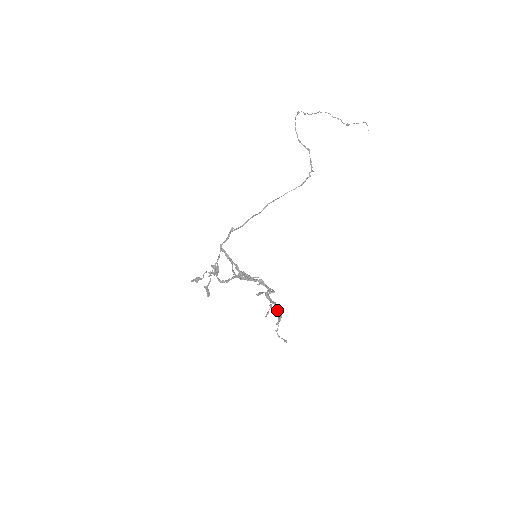
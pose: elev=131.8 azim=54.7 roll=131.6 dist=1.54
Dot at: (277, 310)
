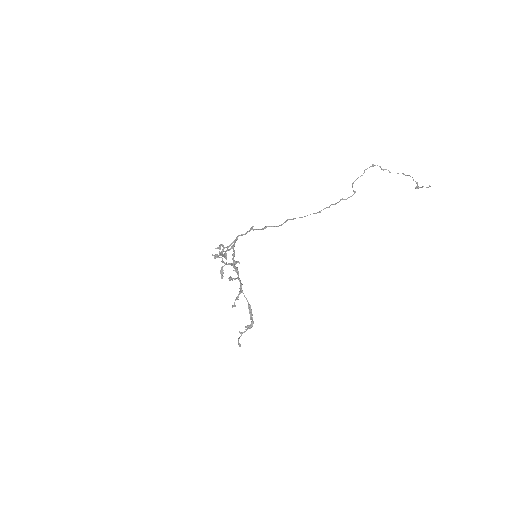
Dot at: (250, 314)
